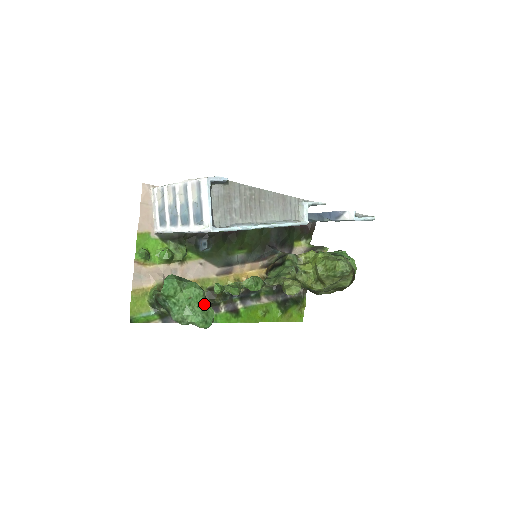
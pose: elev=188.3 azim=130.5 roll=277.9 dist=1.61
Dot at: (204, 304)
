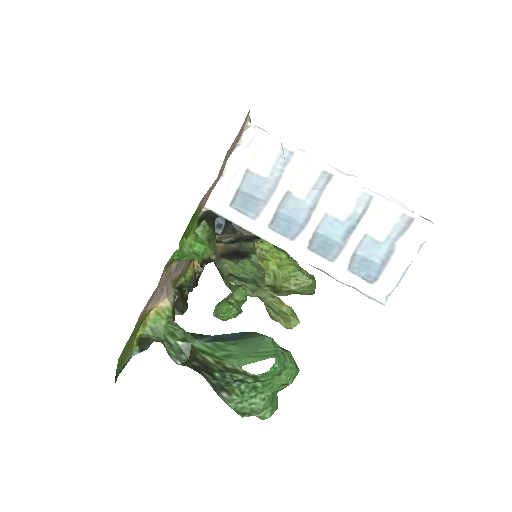
Dot at: occluded
